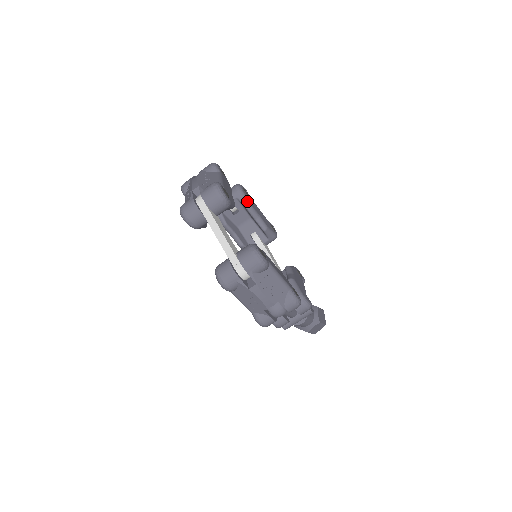
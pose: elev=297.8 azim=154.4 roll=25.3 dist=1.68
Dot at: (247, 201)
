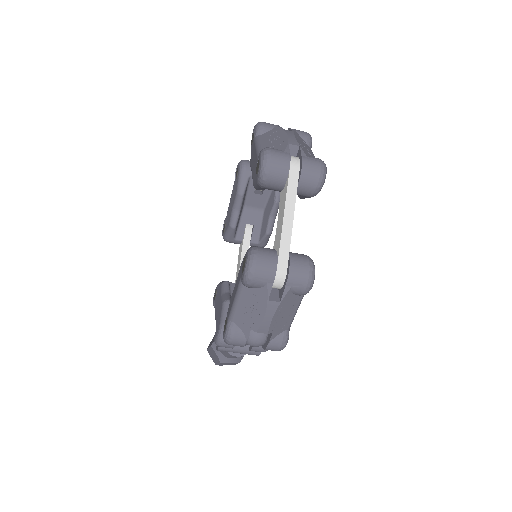
Dot at: occluded
